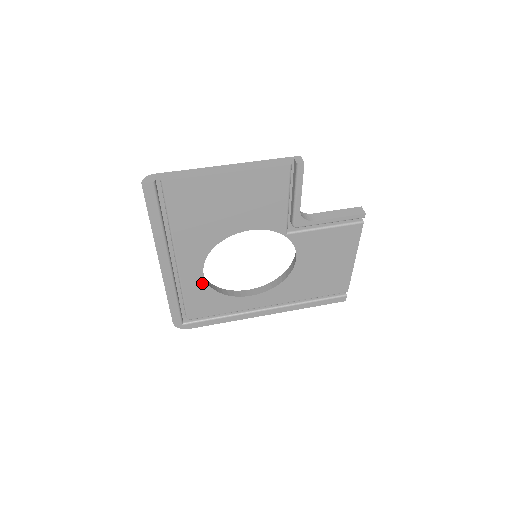
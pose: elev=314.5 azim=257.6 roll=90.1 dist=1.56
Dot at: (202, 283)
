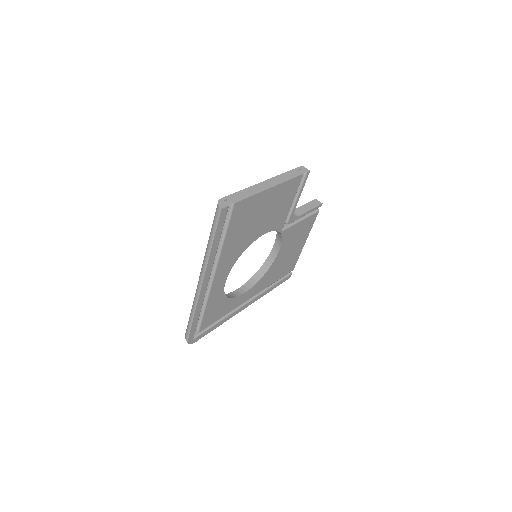
Dot at: (221, 292)
